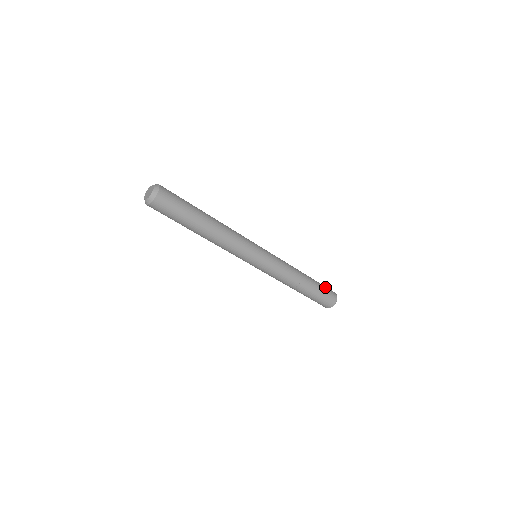
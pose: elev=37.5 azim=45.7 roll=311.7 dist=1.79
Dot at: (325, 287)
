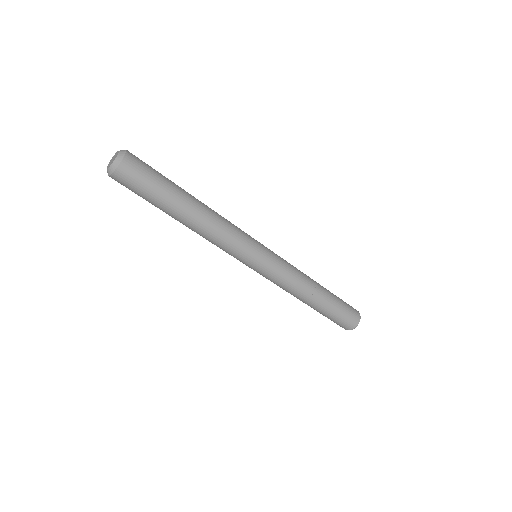
Dot at: occluded
